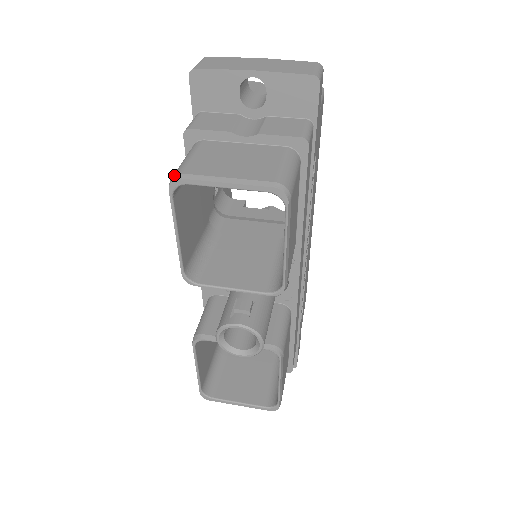
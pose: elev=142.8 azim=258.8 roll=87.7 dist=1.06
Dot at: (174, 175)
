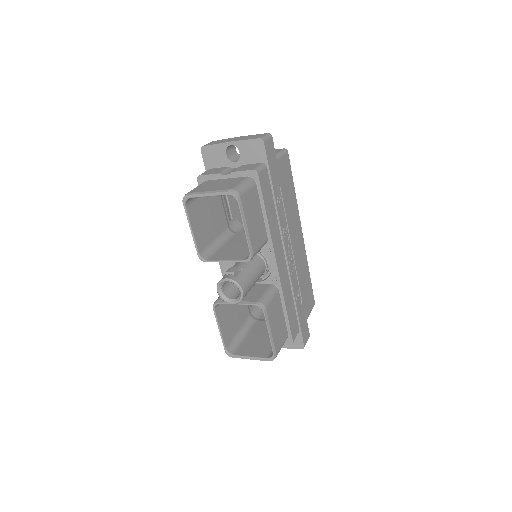
Dot at: (185, 195)
